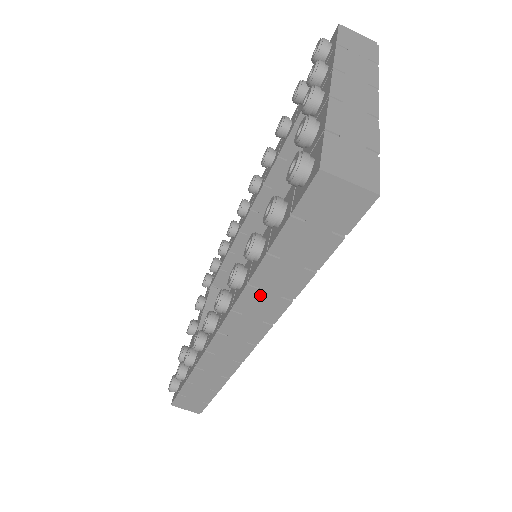
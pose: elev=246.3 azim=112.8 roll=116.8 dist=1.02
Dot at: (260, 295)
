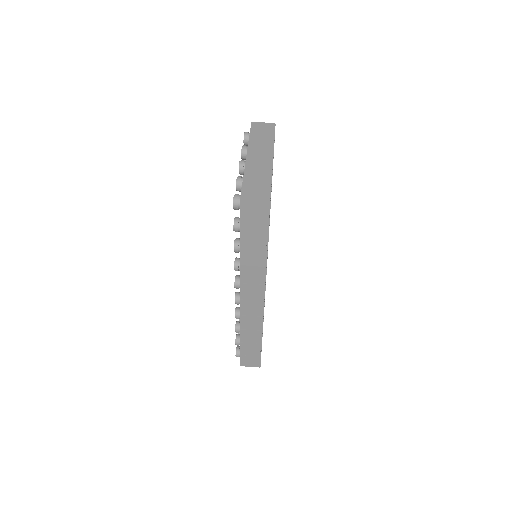
Dot at: (249, 269)
